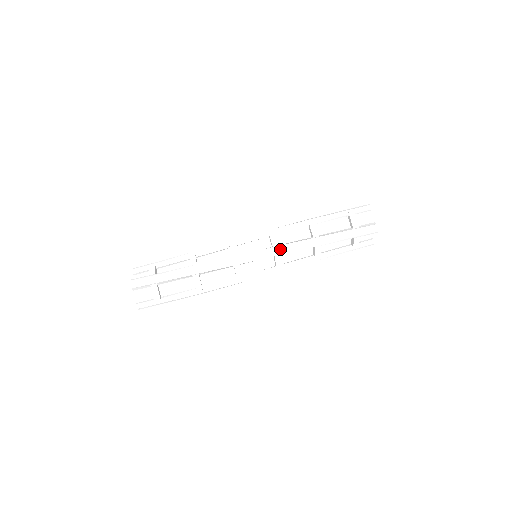
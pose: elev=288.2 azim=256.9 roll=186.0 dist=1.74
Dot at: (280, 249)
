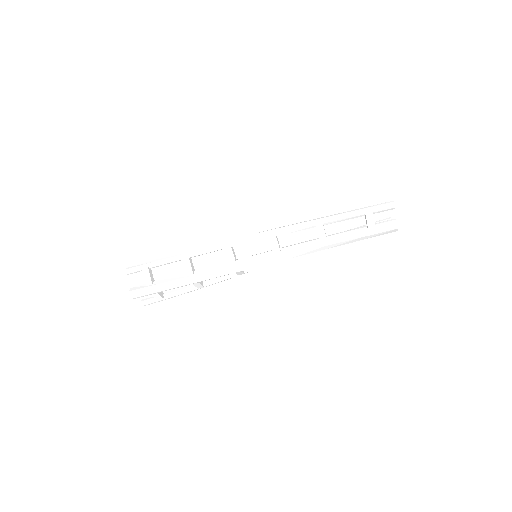
Dot at: (282, 258)
